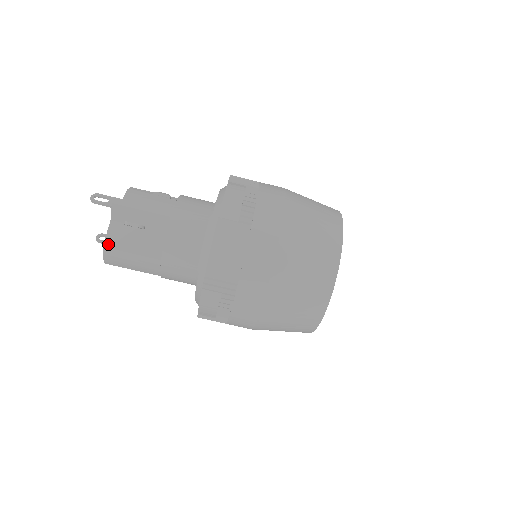
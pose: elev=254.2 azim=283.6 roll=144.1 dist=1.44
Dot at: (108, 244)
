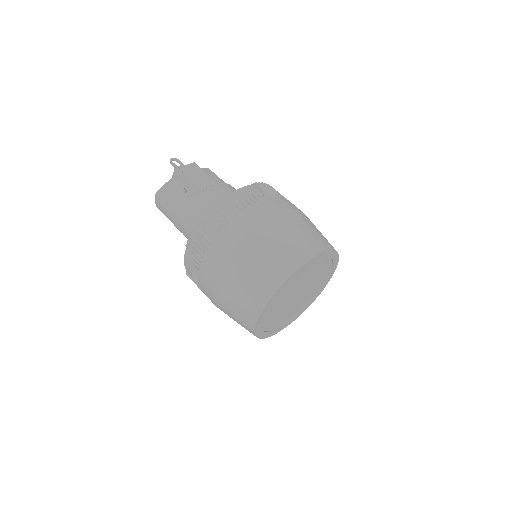
Dot at: (160, 192)
